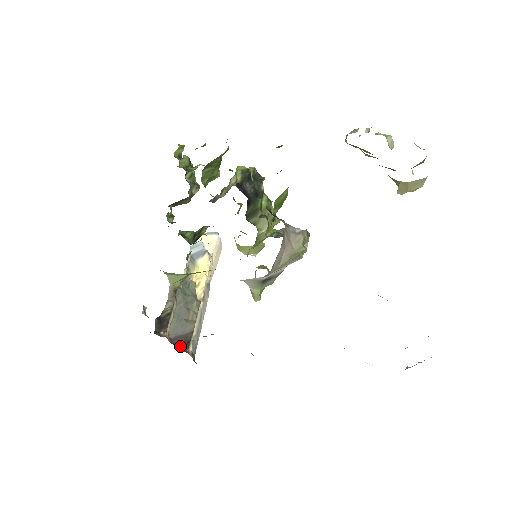
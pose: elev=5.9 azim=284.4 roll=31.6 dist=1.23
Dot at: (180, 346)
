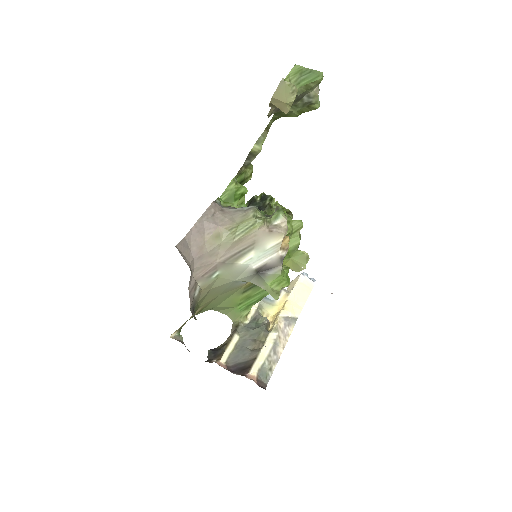
Dot at: (238, 372)
